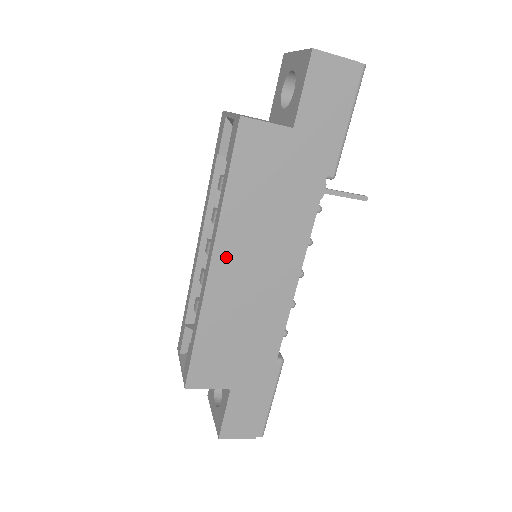
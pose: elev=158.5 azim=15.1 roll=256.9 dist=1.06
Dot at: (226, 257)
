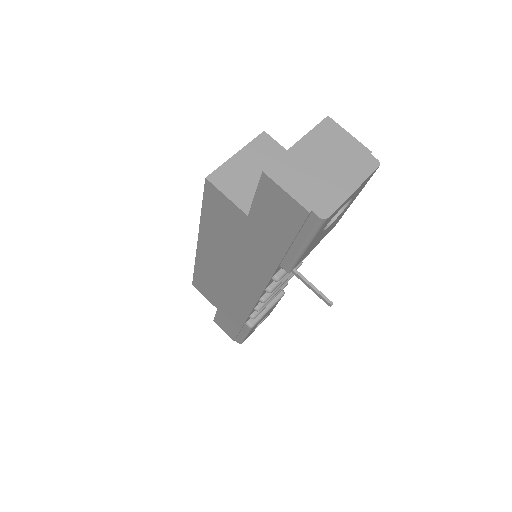
Dot at: (207, 249)
